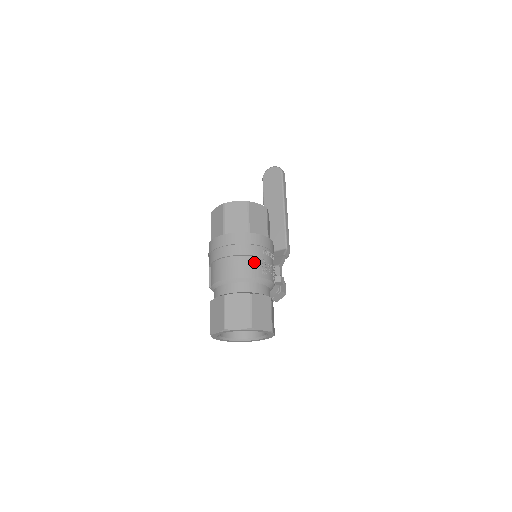
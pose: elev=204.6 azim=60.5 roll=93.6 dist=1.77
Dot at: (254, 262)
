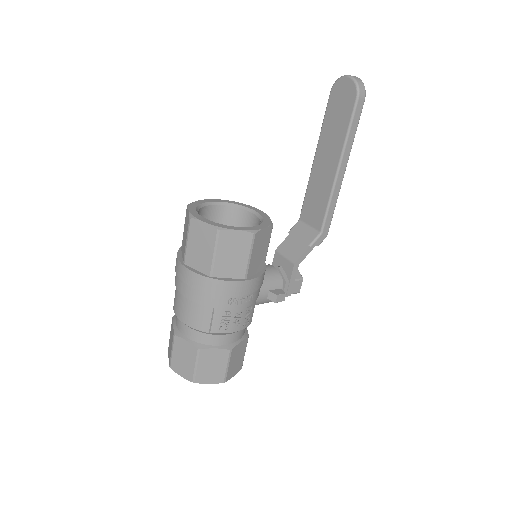
Dot at: (211, 314)
